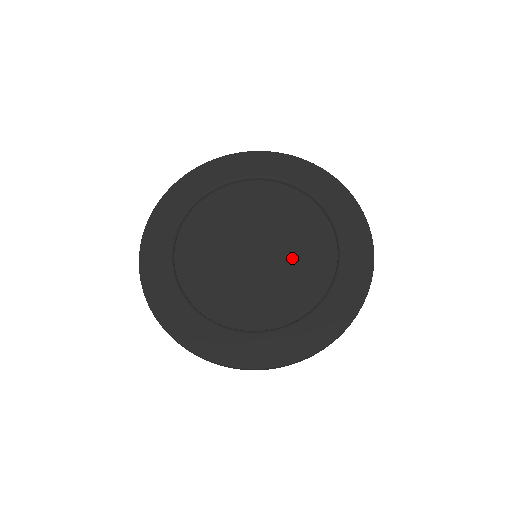
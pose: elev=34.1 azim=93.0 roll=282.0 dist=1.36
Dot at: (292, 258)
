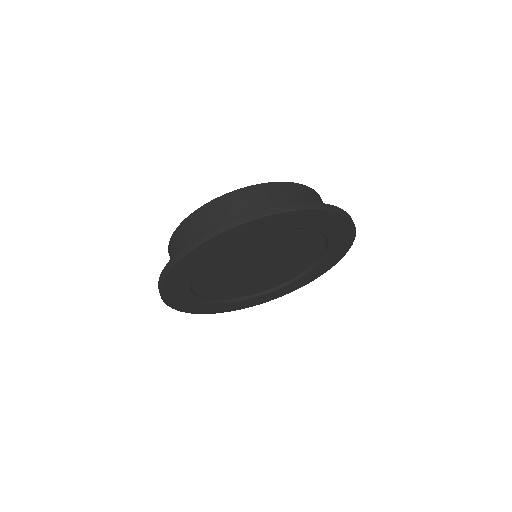
Dot at: (282, 268)
